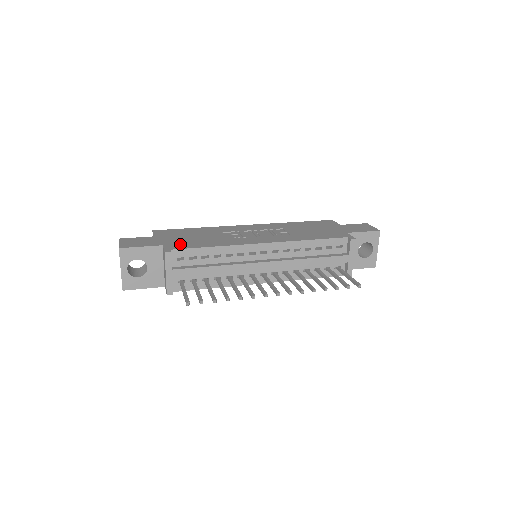
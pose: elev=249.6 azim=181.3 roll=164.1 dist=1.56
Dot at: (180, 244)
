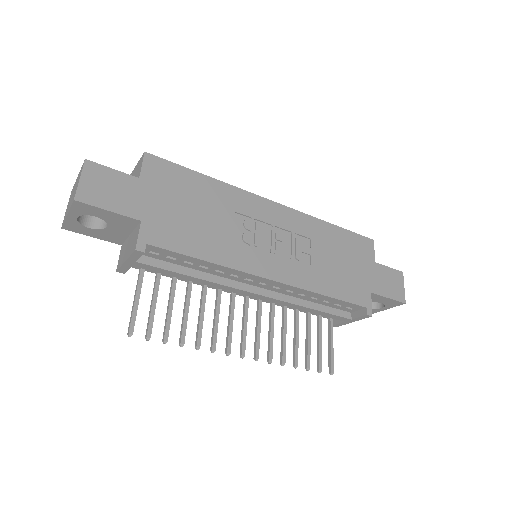
Dot at: (166, 230)
